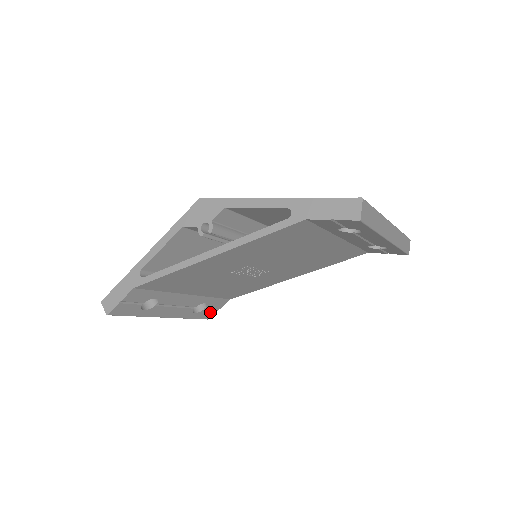
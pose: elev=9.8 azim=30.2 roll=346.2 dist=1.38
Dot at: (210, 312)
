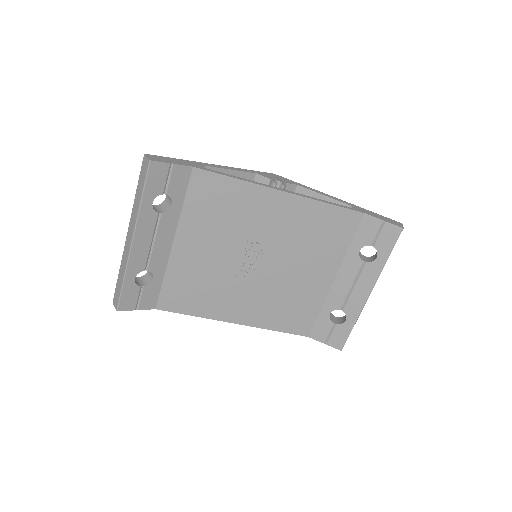
Dot at: (132, 301)
